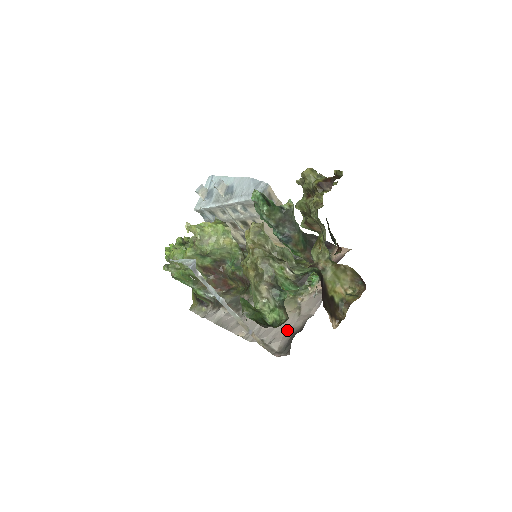
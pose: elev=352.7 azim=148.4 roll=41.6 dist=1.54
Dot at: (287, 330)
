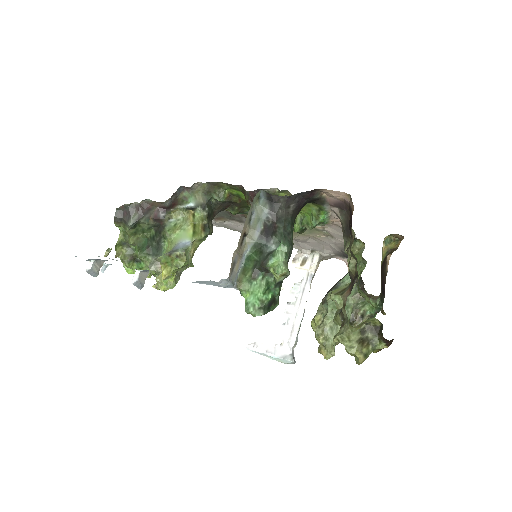
Dot at: (332, 247)
